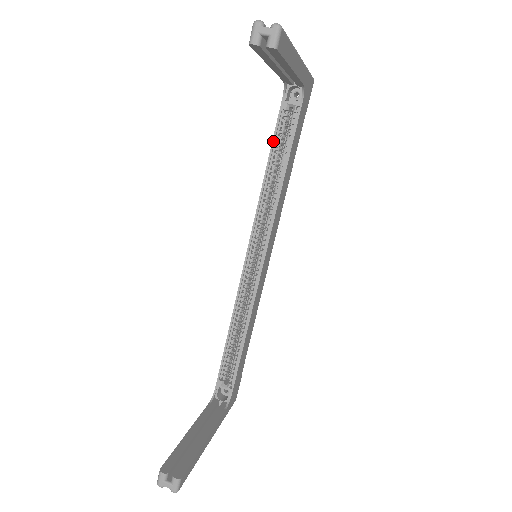
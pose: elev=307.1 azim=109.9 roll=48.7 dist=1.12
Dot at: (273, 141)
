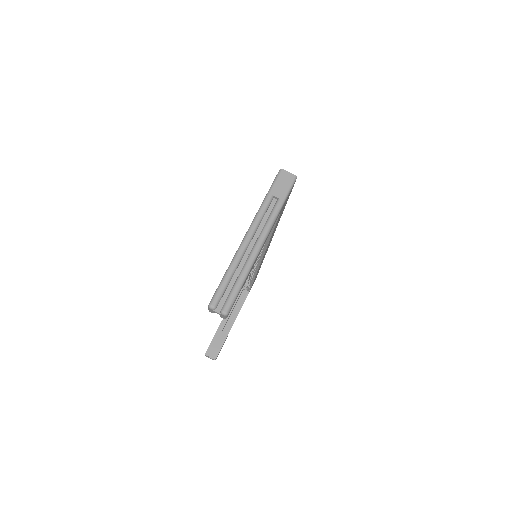
Dot at: occluded
